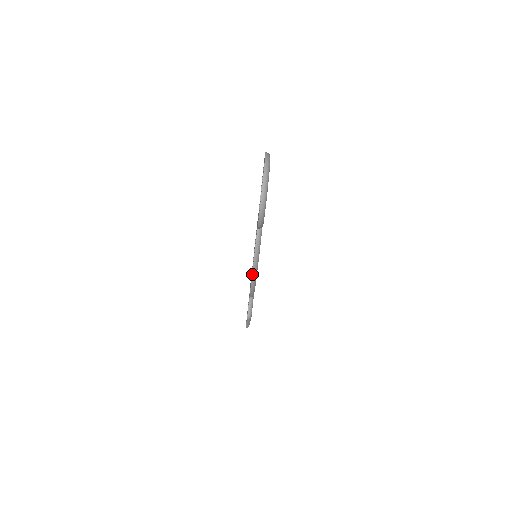
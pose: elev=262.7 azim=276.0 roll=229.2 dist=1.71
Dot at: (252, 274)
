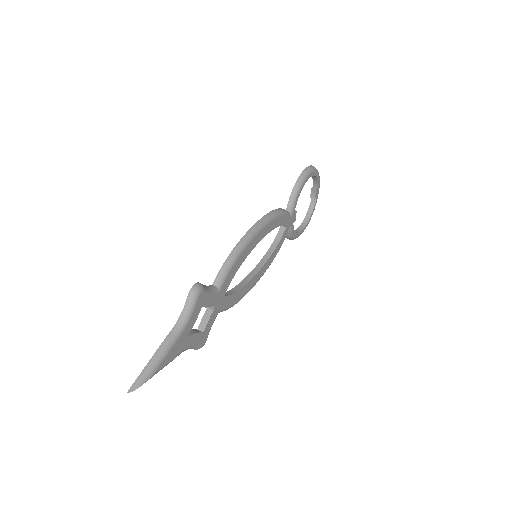
Dot at: (257, 222)
